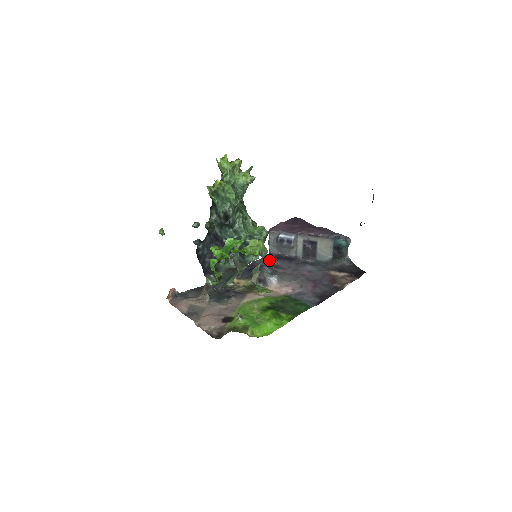
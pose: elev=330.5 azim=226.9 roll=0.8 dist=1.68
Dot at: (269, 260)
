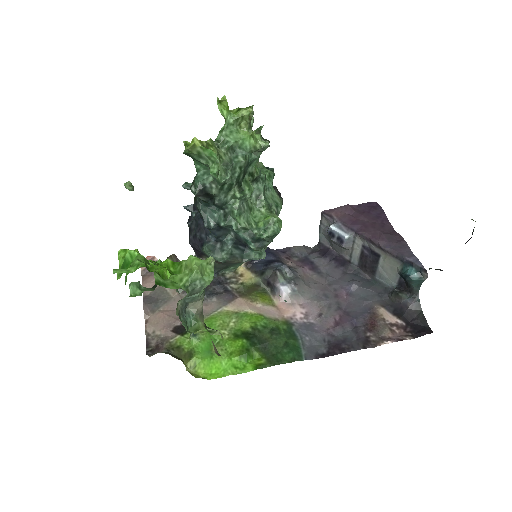
Dot at: (314, 251)
